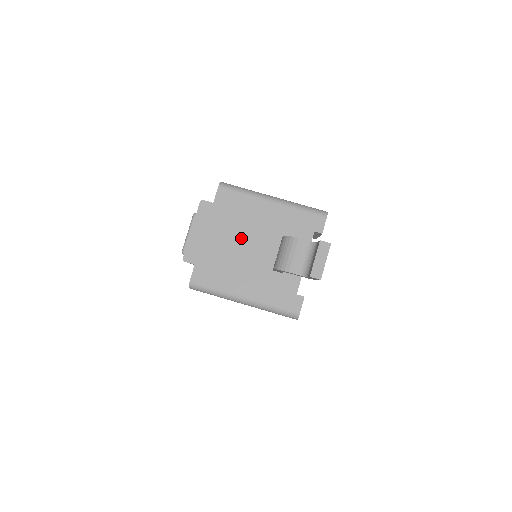
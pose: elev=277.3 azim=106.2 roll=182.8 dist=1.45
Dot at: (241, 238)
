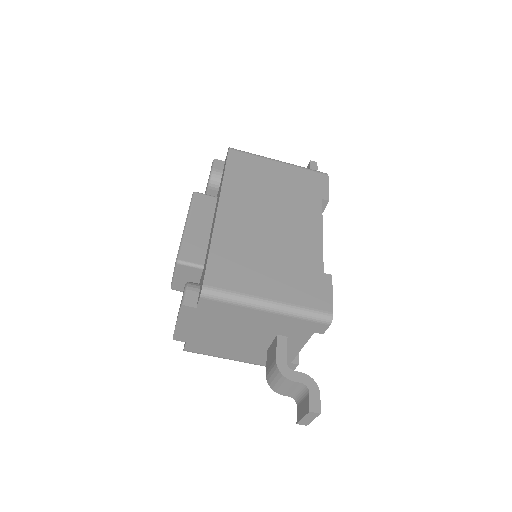
Dot at: (232, 331)
